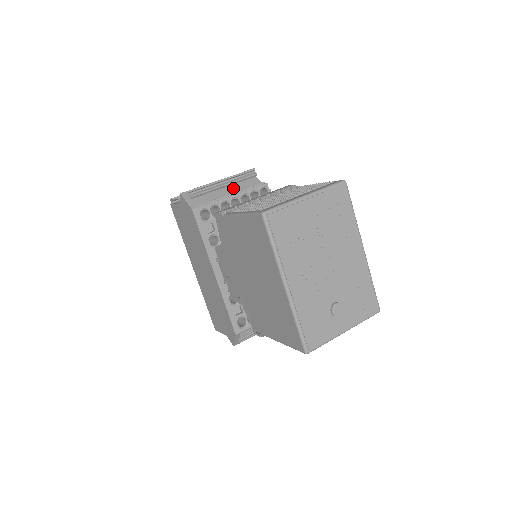
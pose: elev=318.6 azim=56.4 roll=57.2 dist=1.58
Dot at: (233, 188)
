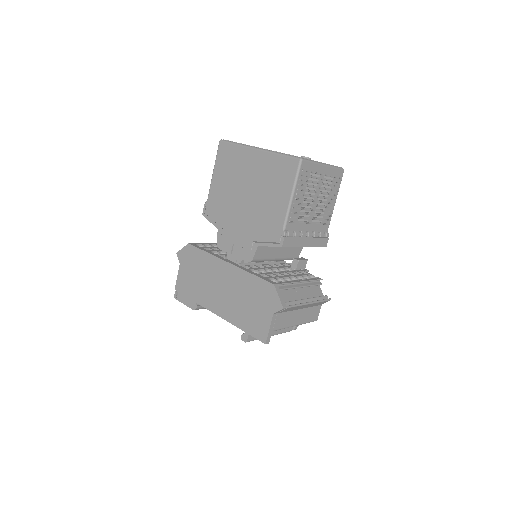
Dot at: occluded
